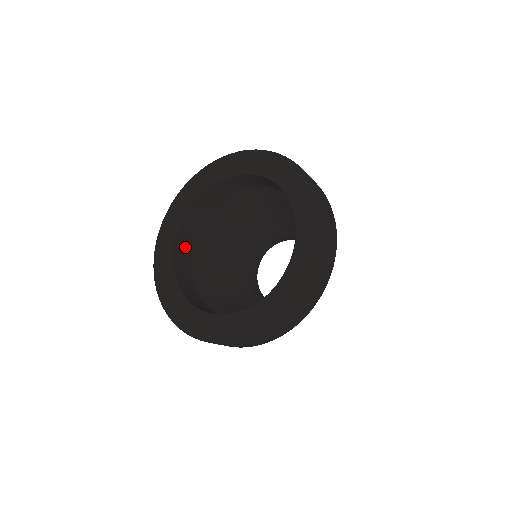
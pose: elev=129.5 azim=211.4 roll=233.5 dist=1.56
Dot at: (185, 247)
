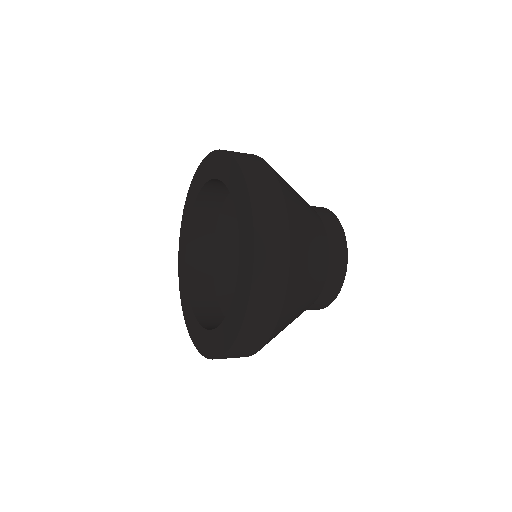
Dot at: (203, 288)
